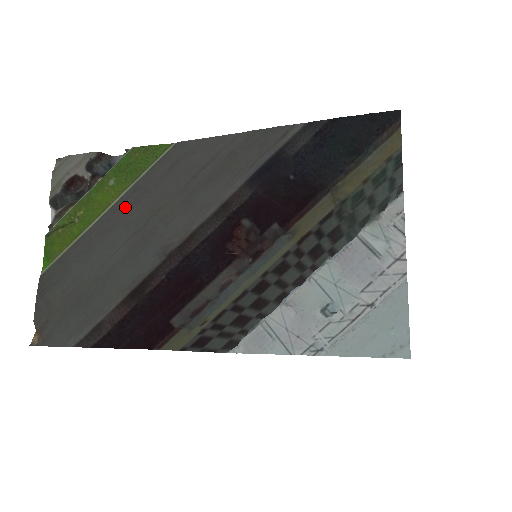
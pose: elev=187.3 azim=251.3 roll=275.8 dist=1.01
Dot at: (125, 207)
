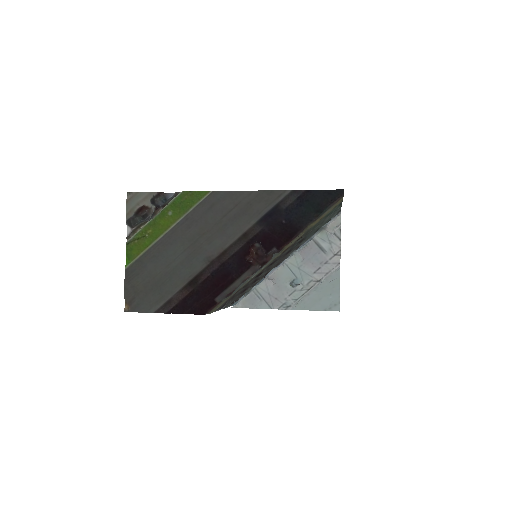
Dot at: (180, 230)
